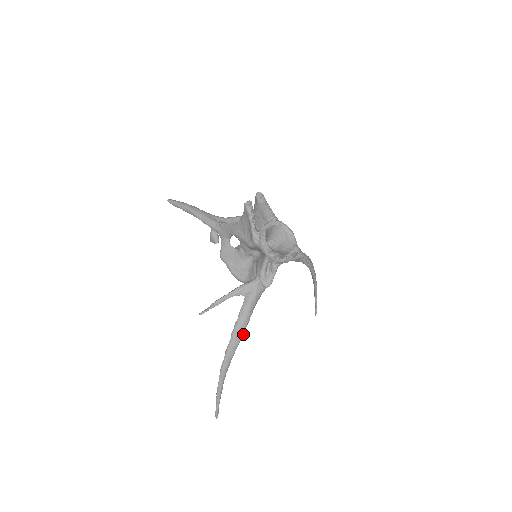
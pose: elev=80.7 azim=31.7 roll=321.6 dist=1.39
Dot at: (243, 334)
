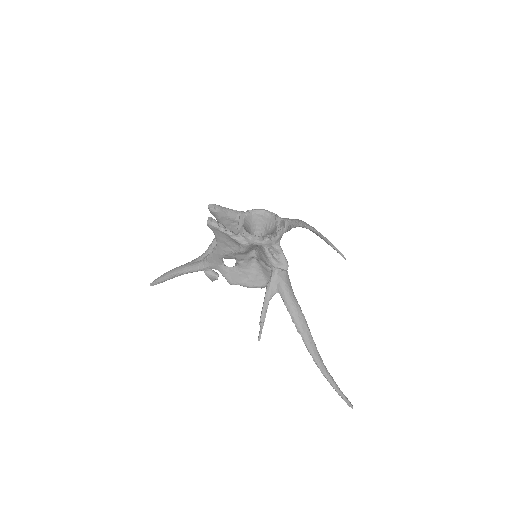
Dot at: (306, 322)
